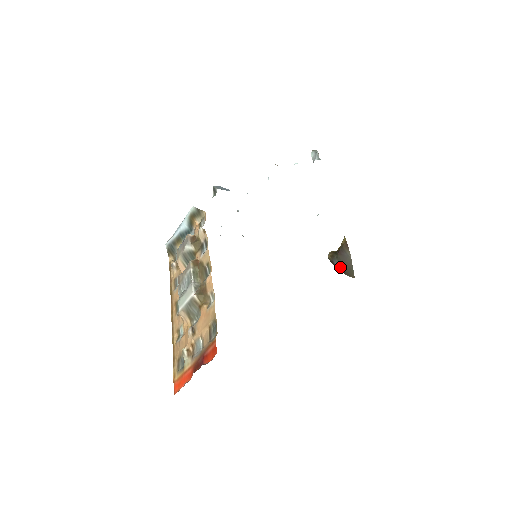
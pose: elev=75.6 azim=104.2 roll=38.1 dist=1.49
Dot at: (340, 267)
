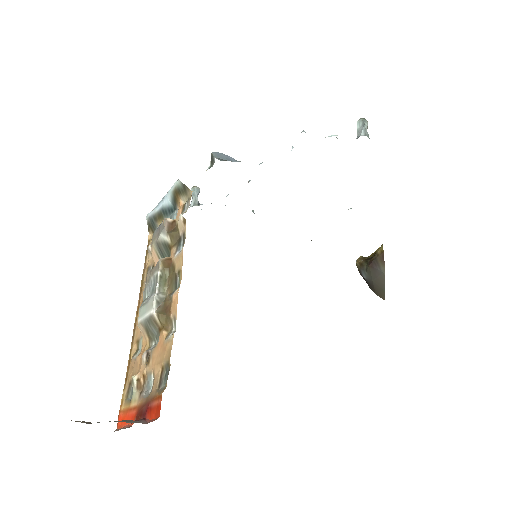
Dot at: (369, 282)
